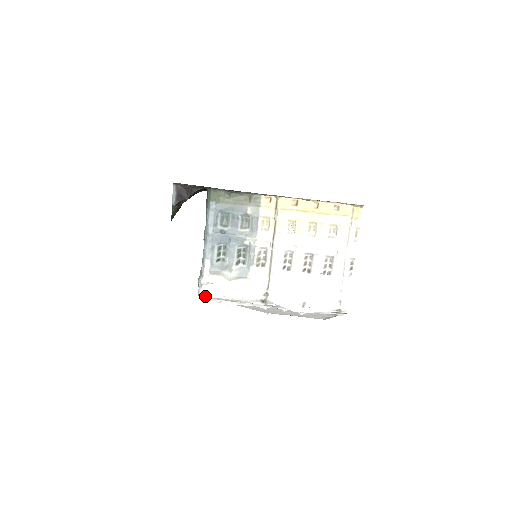
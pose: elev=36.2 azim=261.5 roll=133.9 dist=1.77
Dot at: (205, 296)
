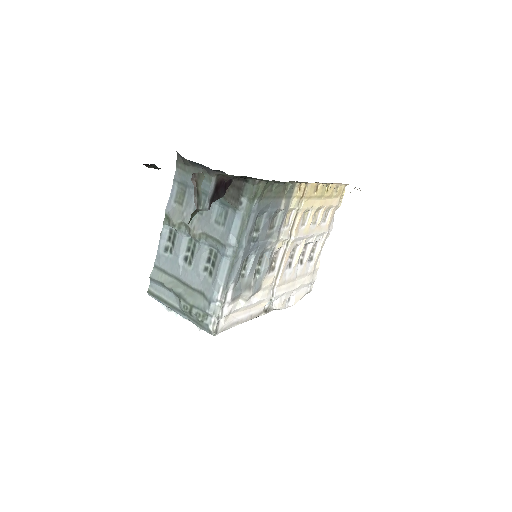
Dot at: (220, 332)
